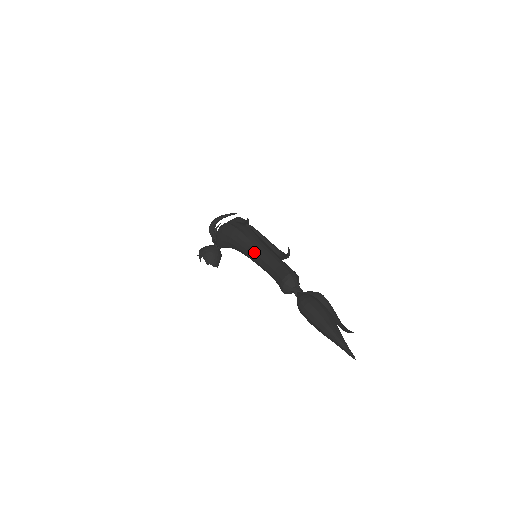
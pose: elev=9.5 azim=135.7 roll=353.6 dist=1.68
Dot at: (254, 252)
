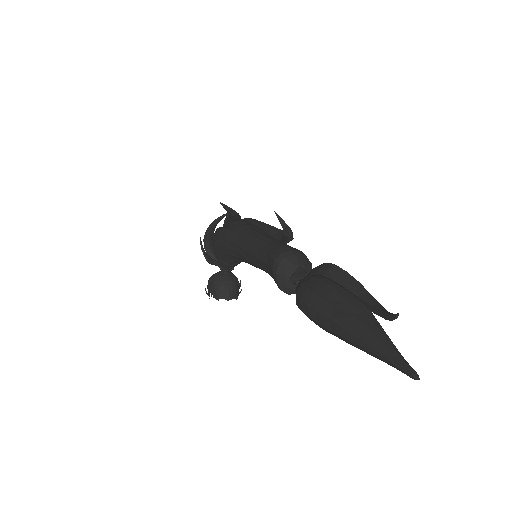
Dot at: (241, 248)
